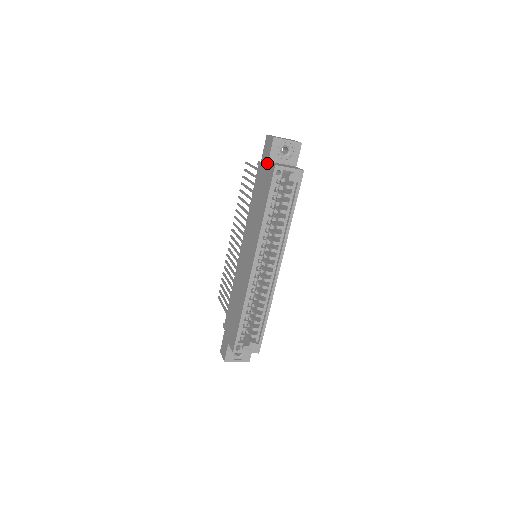
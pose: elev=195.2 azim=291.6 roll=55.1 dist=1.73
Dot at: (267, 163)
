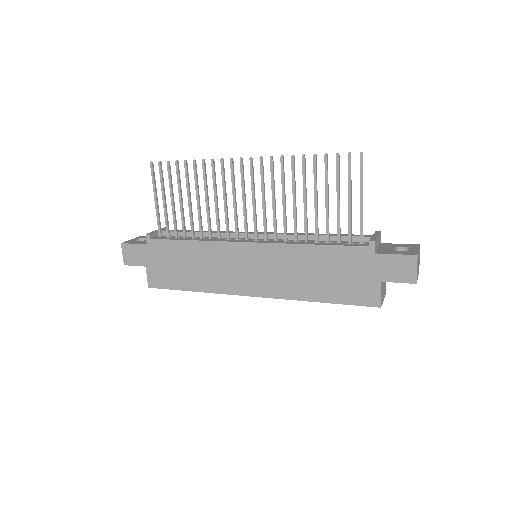
Dot at: (379, 280)
